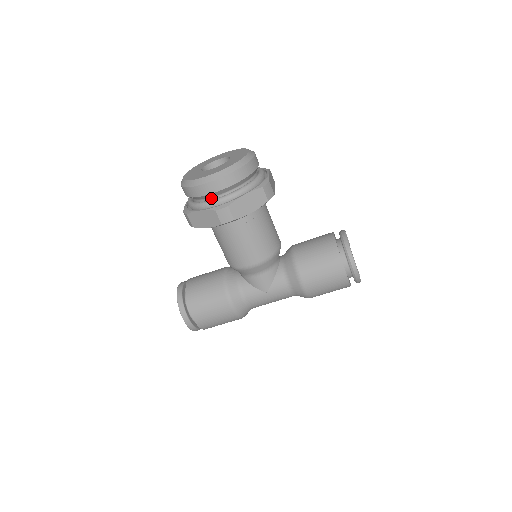
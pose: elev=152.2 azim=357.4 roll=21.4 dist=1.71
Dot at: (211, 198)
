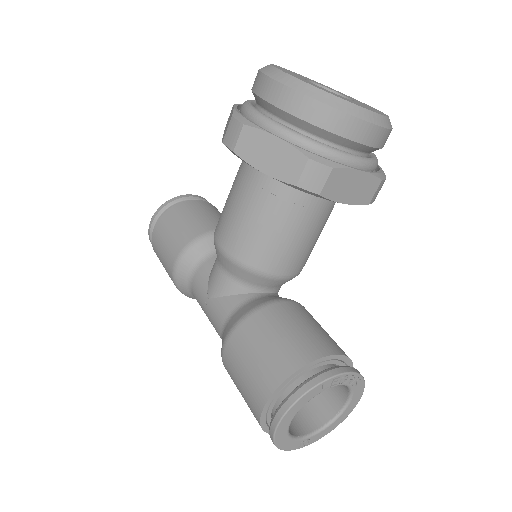
Dot at: (259, 106)
